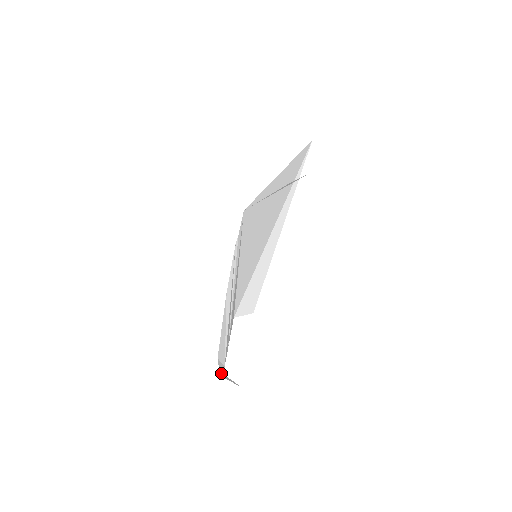
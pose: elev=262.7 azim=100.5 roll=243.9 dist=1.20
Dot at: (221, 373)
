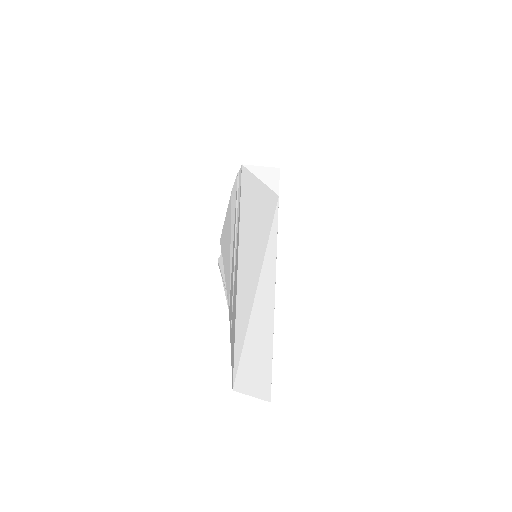
Dot at: (224, 287)
